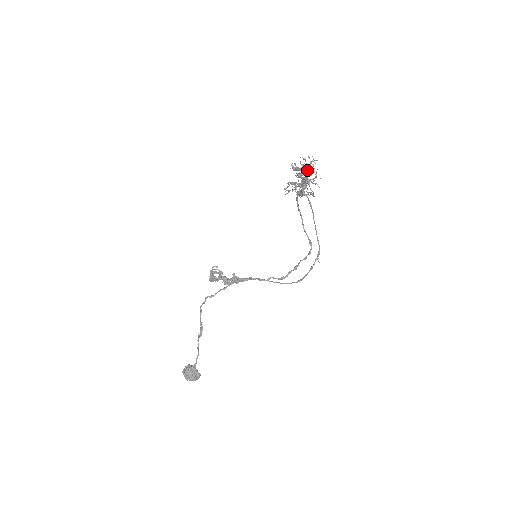
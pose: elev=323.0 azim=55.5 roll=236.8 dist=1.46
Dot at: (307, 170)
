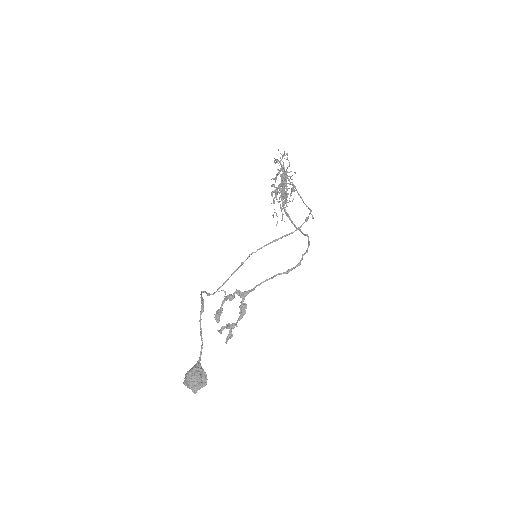
Dot at: occluded
